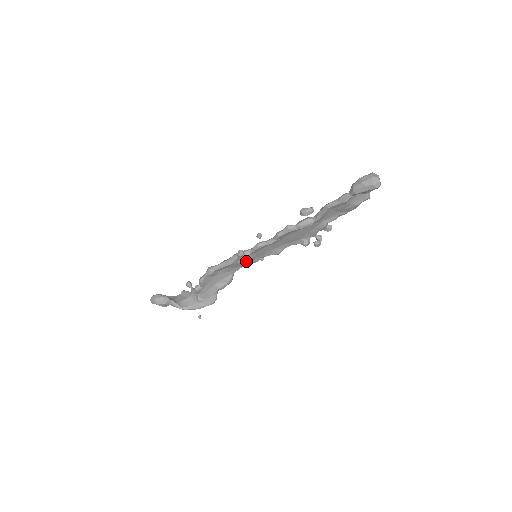
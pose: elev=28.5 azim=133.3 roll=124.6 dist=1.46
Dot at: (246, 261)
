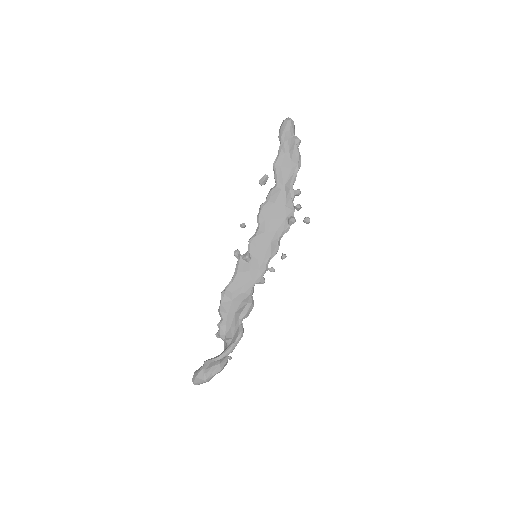
Dot at: (252, 268)
